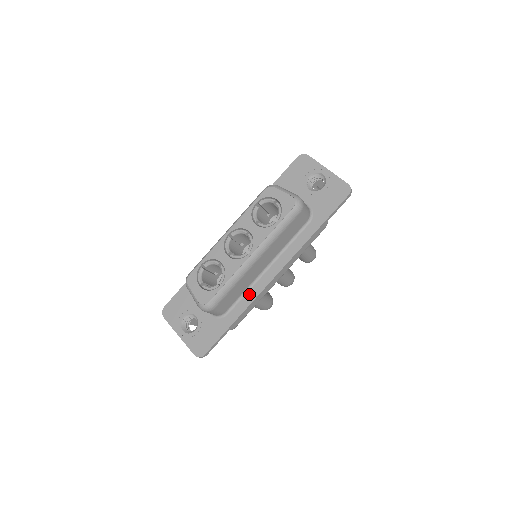
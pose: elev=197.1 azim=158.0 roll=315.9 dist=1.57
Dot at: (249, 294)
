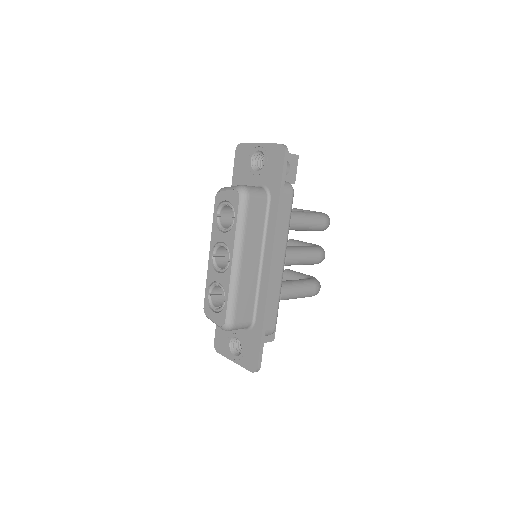
Dot at: (261, 293)
